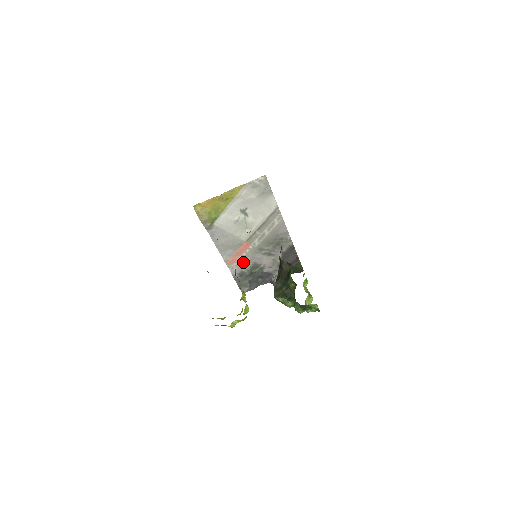
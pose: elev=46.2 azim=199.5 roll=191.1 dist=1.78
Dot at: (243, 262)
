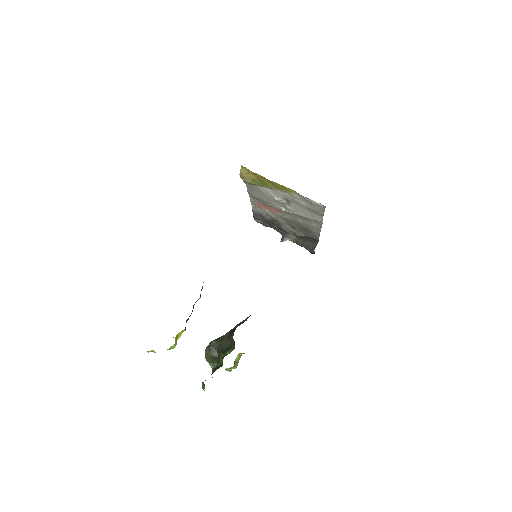
Dot at: (267, 213)
